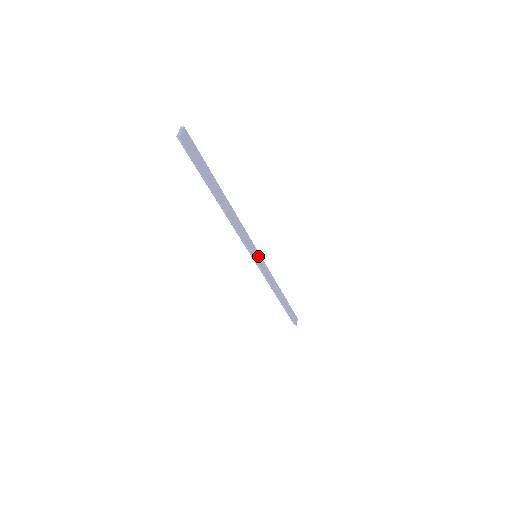
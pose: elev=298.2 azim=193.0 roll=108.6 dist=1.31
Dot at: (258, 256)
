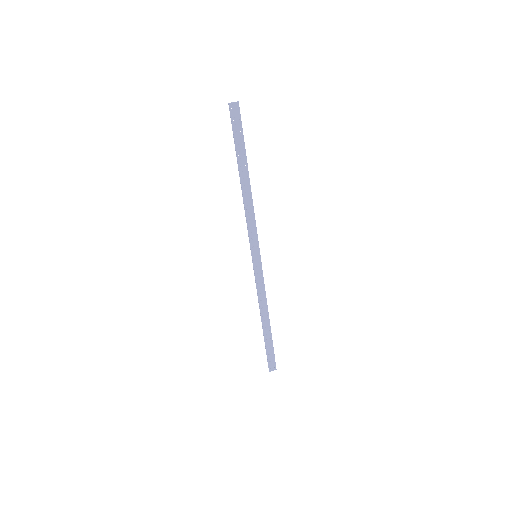
Dot at: (258, 258)
